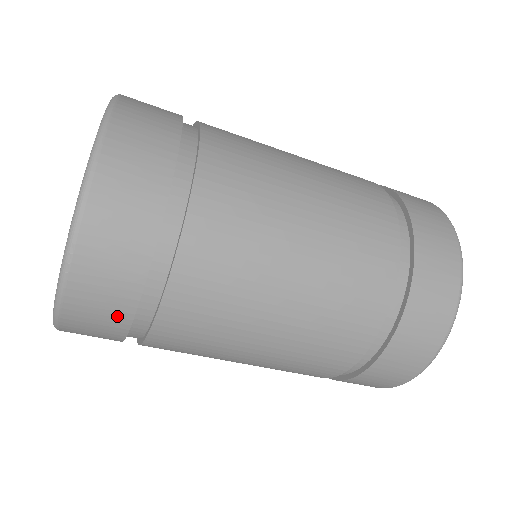
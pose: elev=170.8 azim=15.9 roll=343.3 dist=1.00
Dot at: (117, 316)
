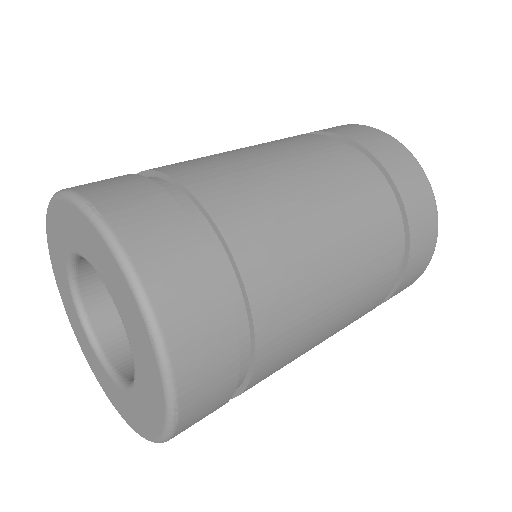
Dot at: occluded
